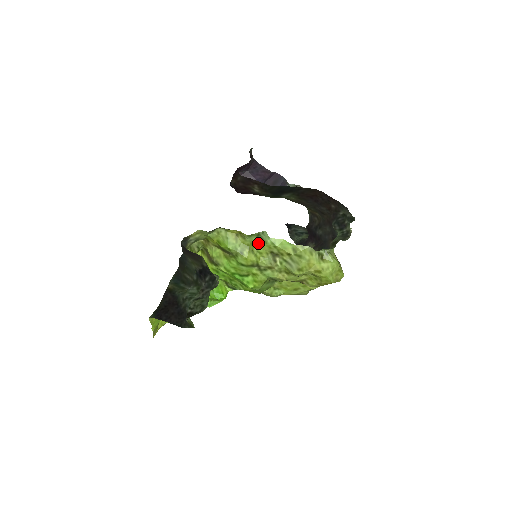
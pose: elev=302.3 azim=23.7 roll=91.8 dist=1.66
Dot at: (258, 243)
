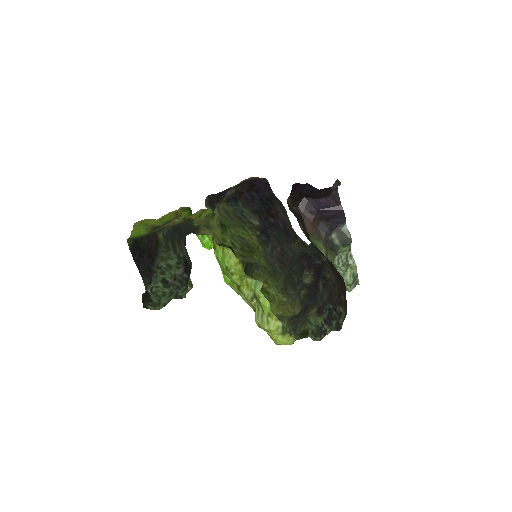
Dot at: (251, 280)
